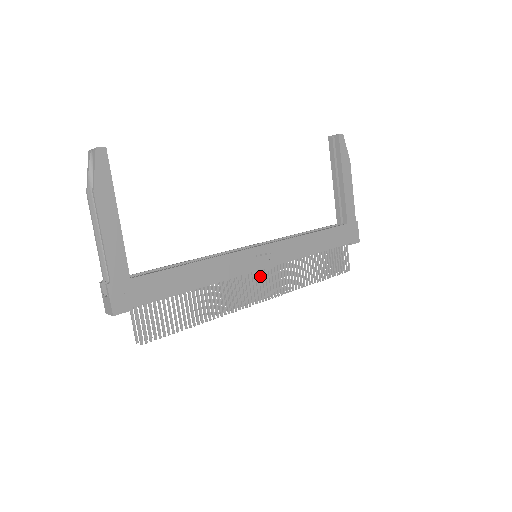
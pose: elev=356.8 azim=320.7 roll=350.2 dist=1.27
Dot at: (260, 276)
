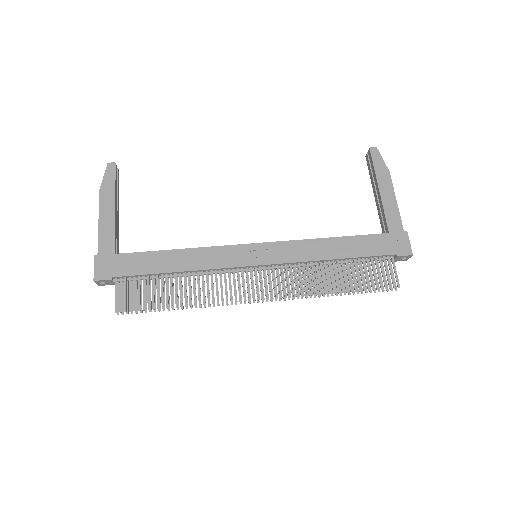
Dot at: (256, 274)
